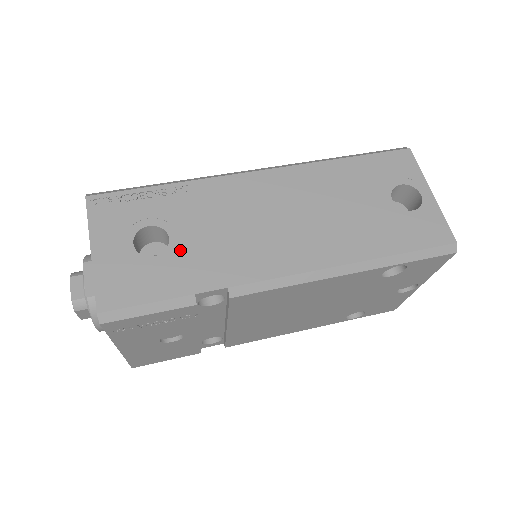
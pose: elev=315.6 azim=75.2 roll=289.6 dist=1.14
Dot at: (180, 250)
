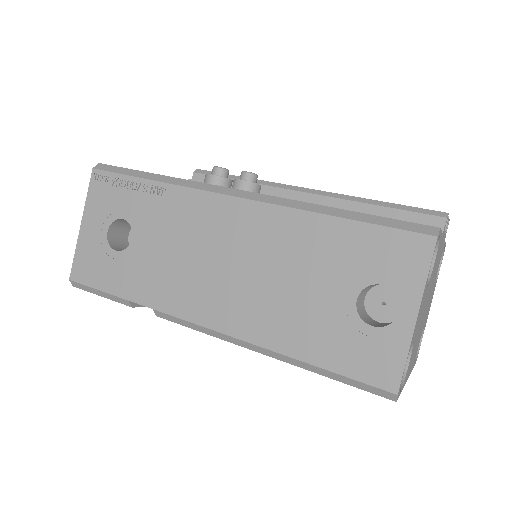
Dot at: (135, 255)
